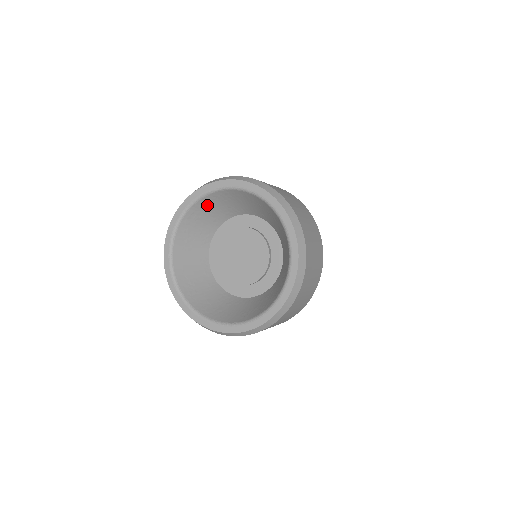
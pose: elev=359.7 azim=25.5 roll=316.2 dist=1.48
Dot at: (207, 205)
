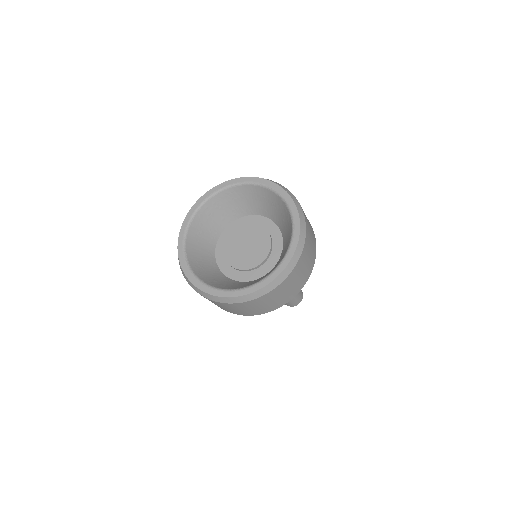
Dot at: (219, 202)
